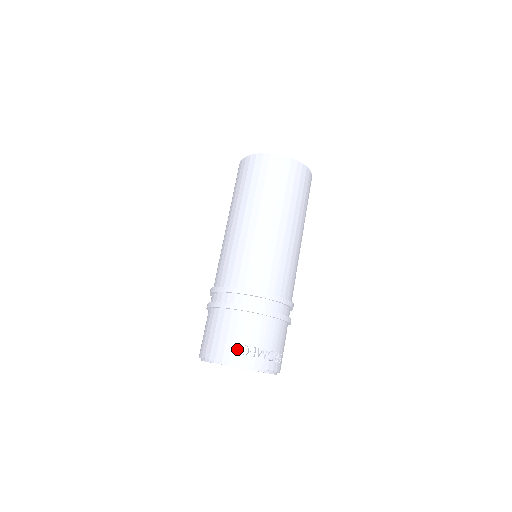
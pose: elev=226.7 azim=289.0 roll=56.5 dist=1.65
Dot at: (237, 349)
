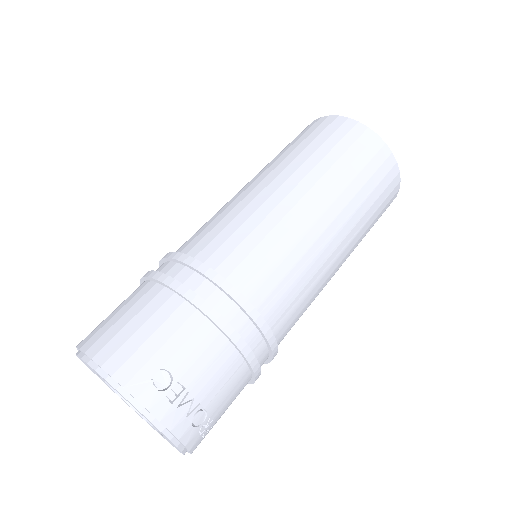
Dot at: (152, 370)
